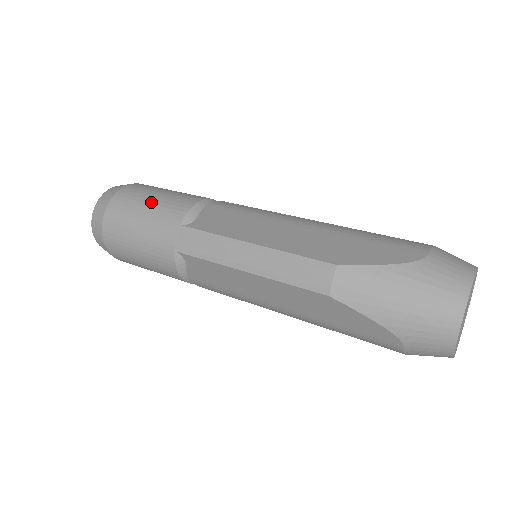
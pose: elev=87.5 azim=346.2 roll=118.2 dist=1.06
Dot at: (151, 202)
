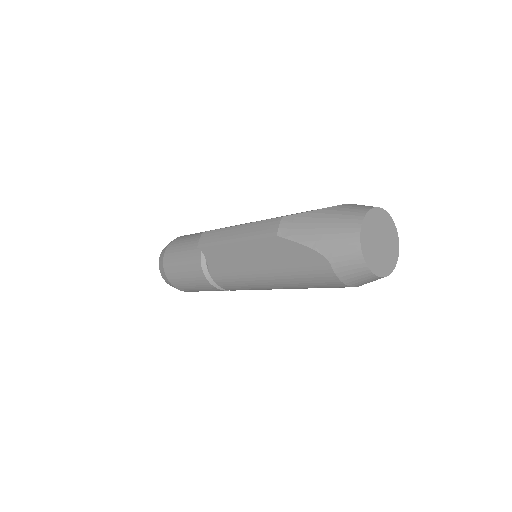
Dot at: (194, 235)
